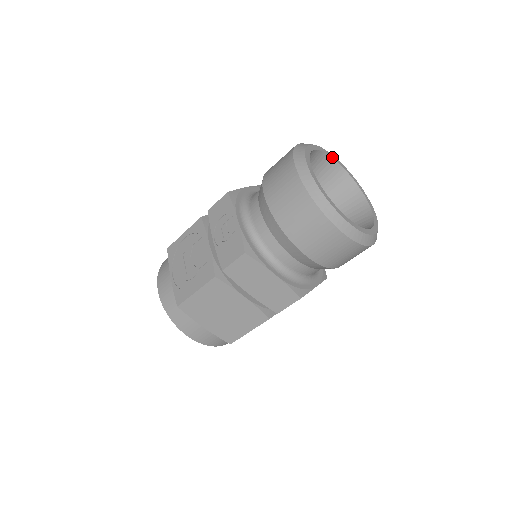
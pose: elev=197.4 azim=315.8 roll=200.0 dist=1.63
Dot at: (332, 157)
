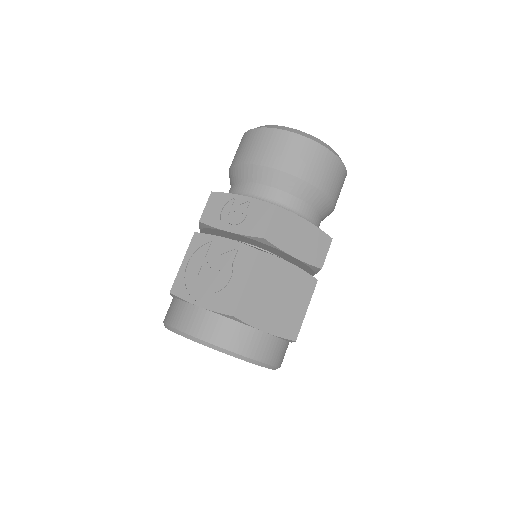
Dot at: occluded
